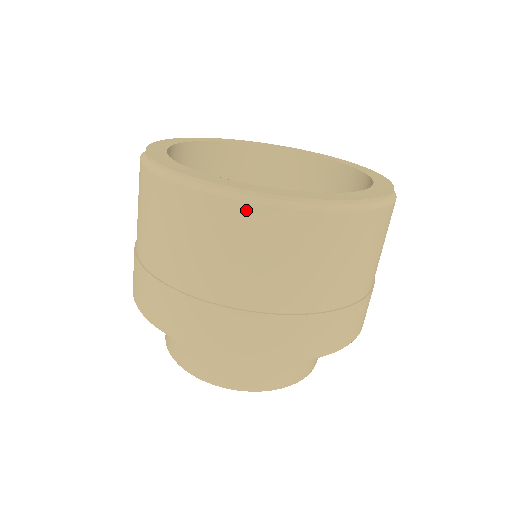
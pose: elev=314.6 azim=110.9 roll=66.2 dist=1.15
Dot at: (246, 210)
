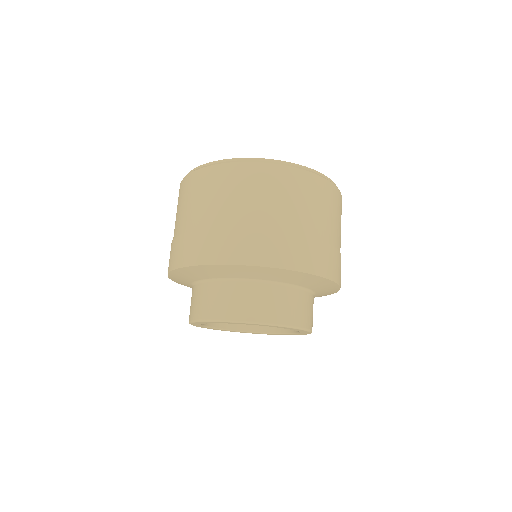
Dot at: (261, 167)
